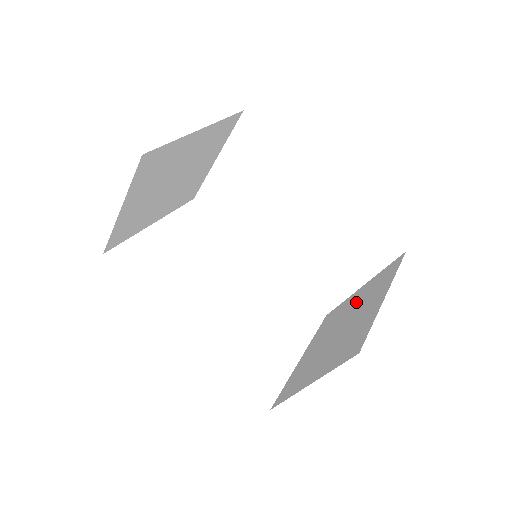
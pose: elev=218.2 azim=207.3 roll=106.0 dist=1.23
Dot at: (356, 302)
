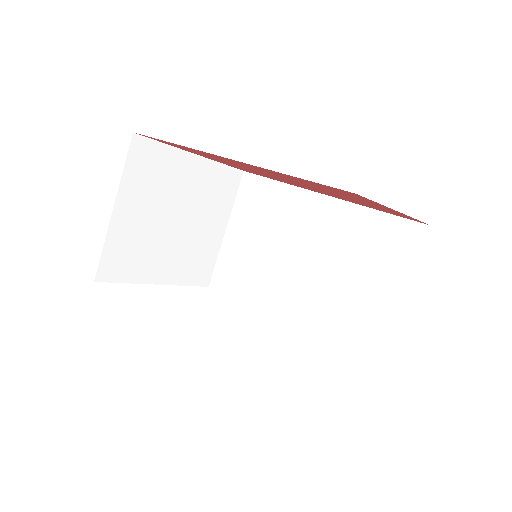
Dot at: occluded
